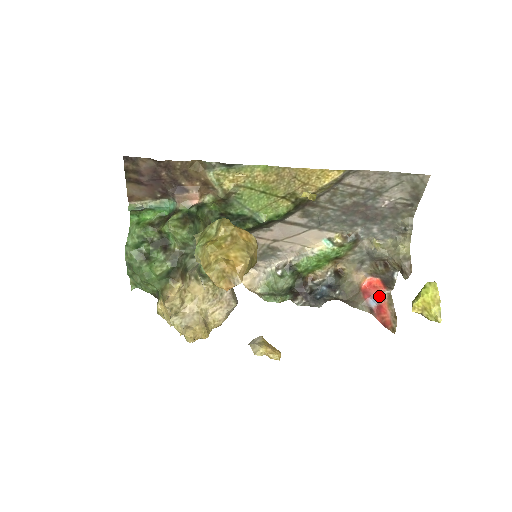
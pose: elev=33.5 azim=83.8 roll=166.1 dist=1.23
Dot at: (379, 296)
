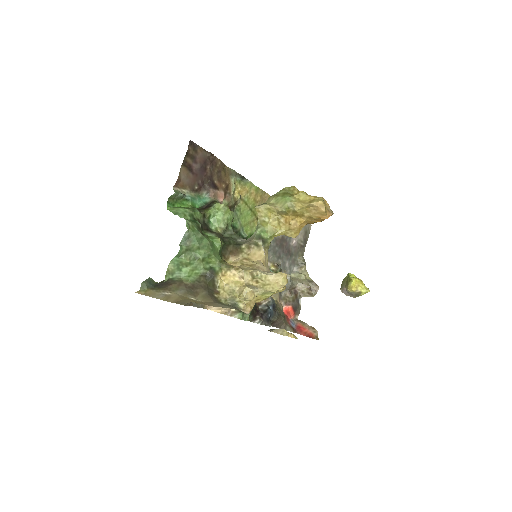
Dot at: (293, 321)
